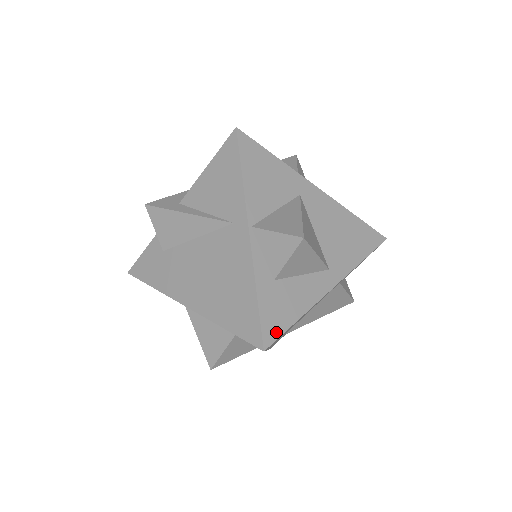
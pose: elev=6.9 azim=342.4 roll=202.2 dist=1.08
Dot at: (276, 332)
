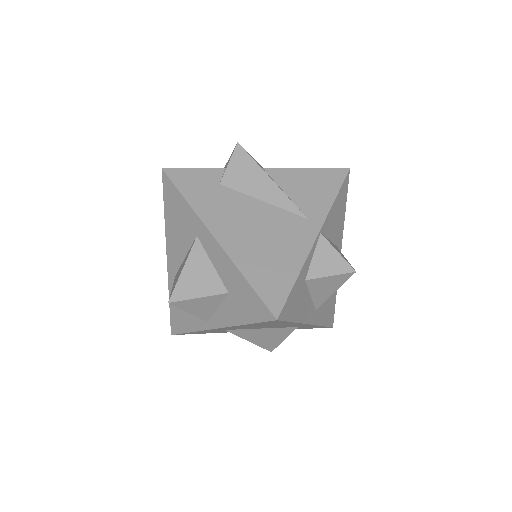
Dot at: (286, 315)
